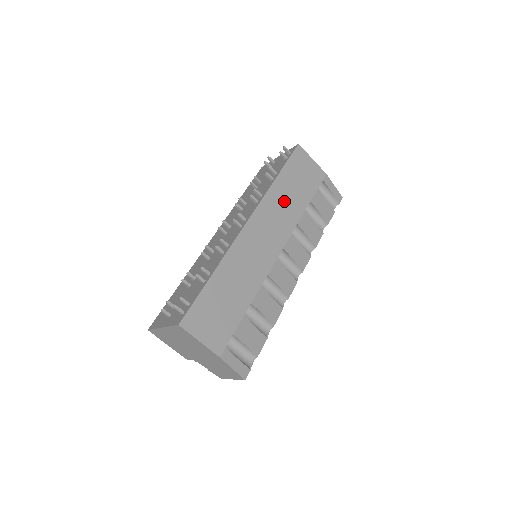
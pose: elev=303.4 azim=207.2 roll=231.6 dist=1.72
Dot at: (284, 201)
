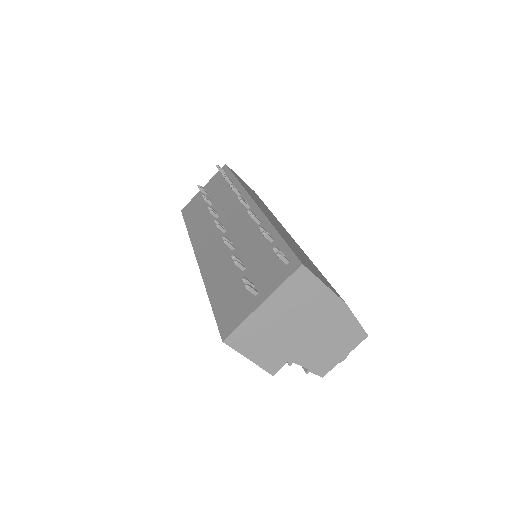
Dot at: (255, 197)
